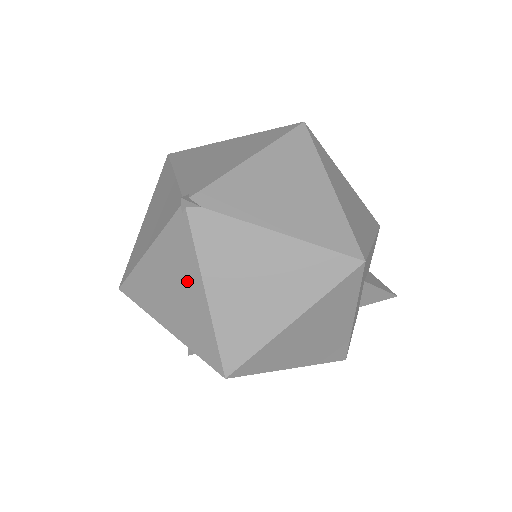
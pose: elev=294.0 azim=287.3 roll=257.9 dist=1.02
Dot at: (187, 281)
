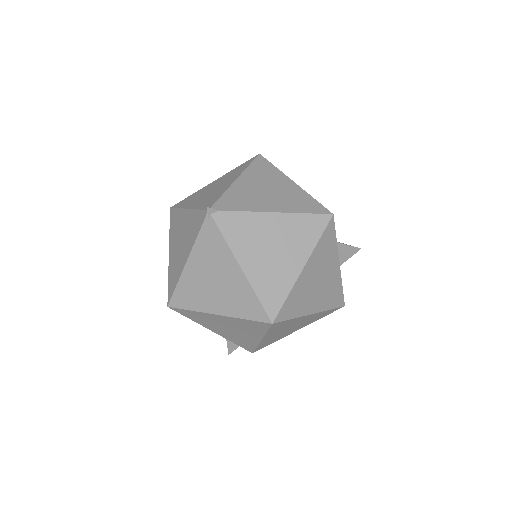
Dot at: (224, 266)
